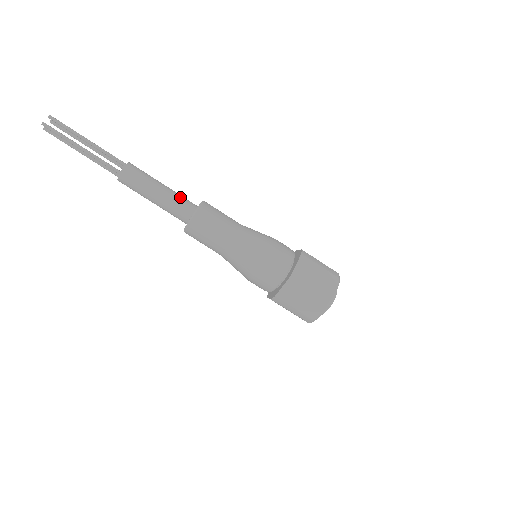
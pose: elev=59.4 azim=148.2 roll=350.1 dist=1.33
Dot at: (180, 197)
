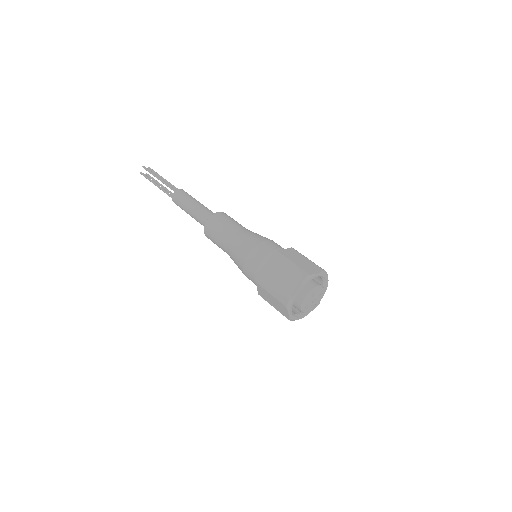
Dot at: (203, 212)
